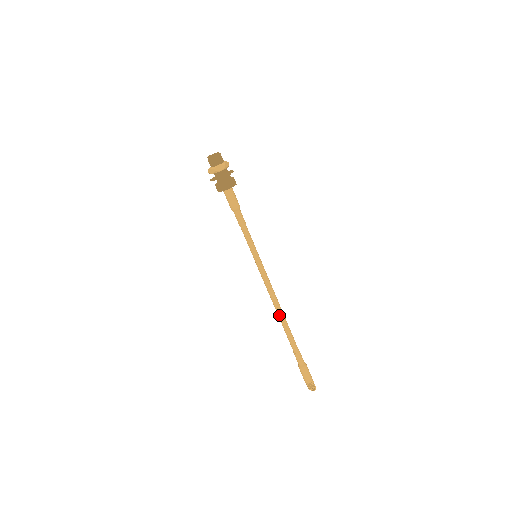
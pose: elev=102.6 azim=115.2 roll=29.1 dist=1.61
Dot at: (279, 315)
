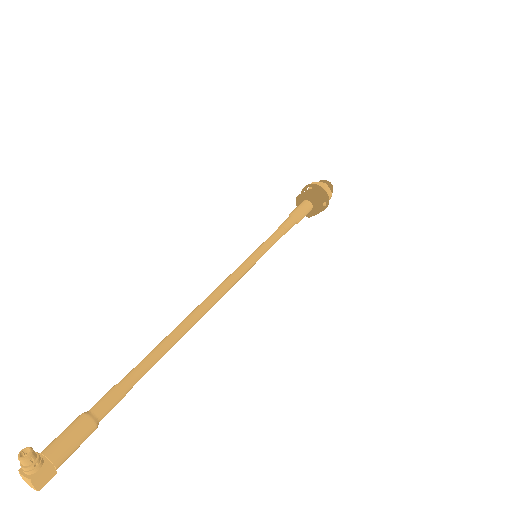
Dot at: (185, 319)
